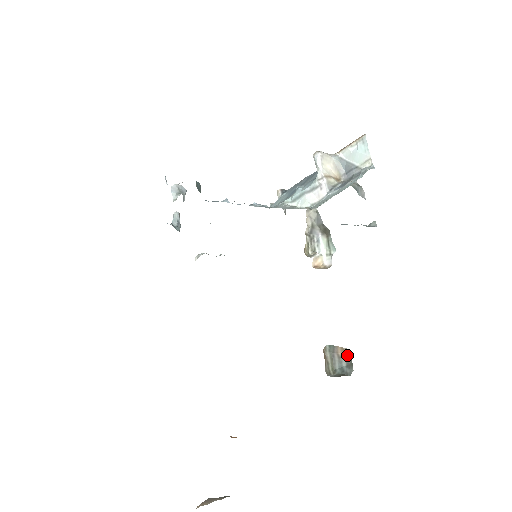
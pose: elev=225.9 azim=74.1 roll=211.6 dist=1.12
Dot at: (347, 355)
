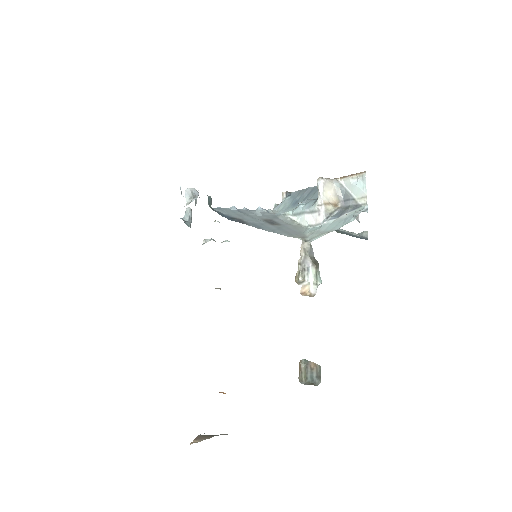
Dot at: (318, 369)
